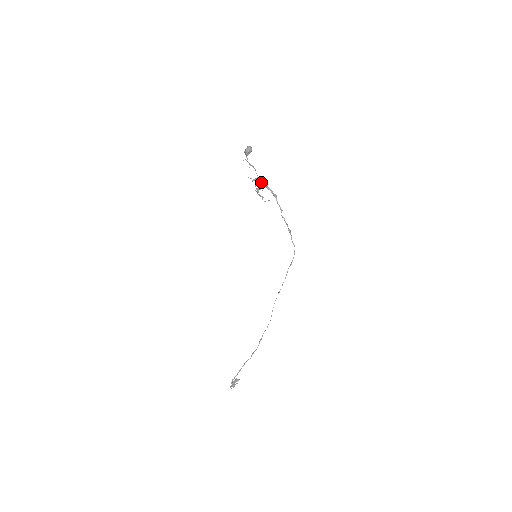
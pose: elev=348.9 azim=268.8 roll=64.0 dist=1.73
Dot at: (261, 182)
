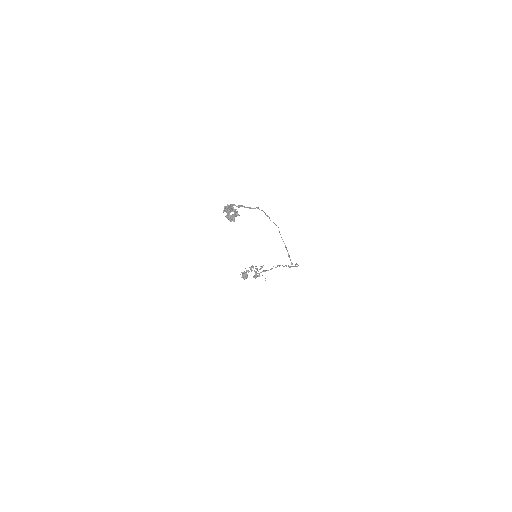
Dot at: (257, 270)
